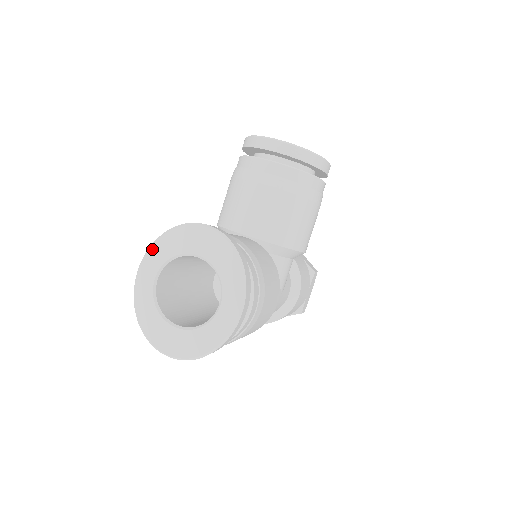
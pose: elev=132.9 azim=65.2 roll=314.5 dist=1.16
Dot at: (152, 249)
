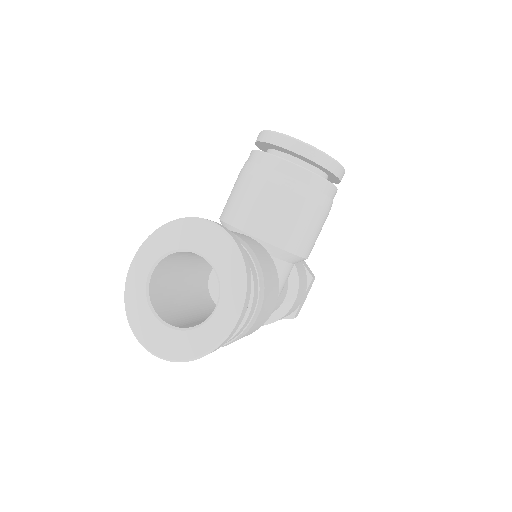
Dot at: (150, 240)
